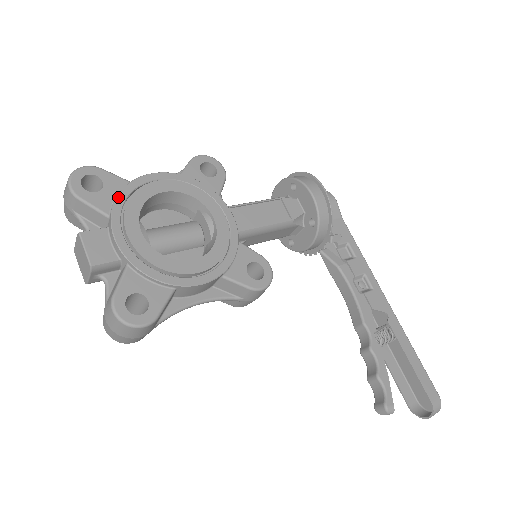
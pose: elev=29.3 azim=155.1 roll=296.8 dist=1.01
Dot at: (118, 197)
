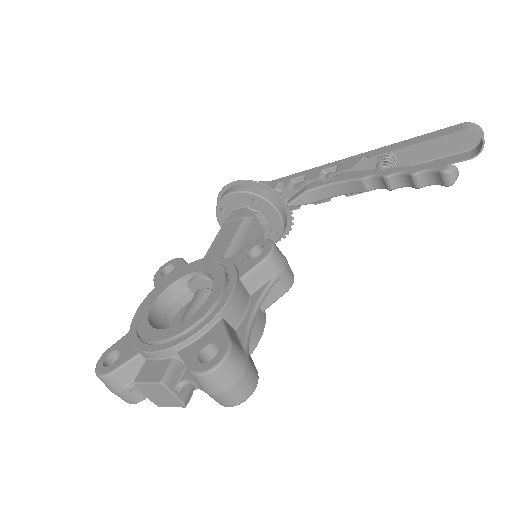
Dot at: (131, 340)
